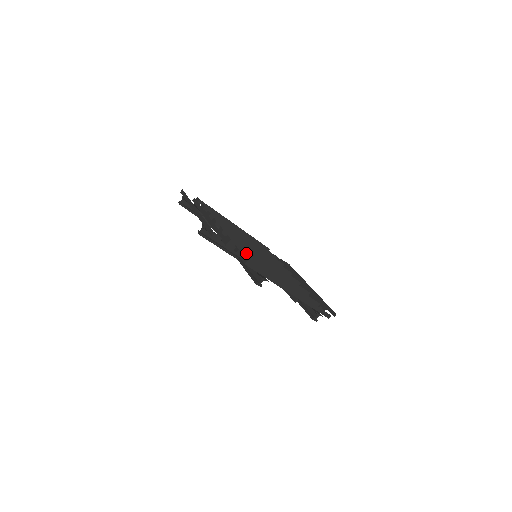
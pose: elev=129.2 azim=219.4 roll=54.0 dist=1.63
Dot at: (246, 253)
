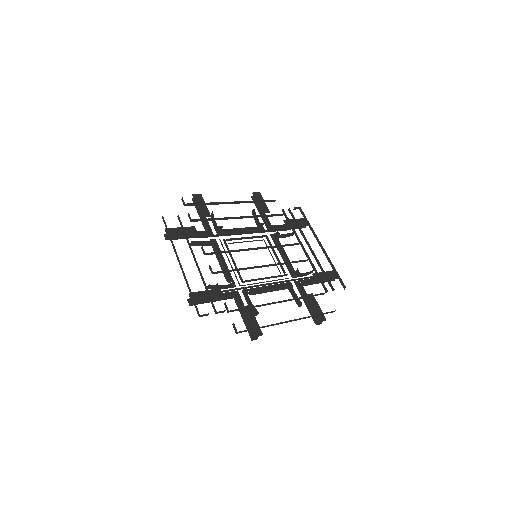
Dot at: (240, 289)
